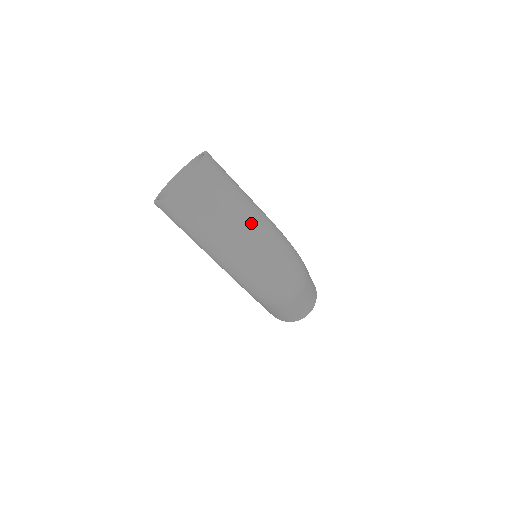
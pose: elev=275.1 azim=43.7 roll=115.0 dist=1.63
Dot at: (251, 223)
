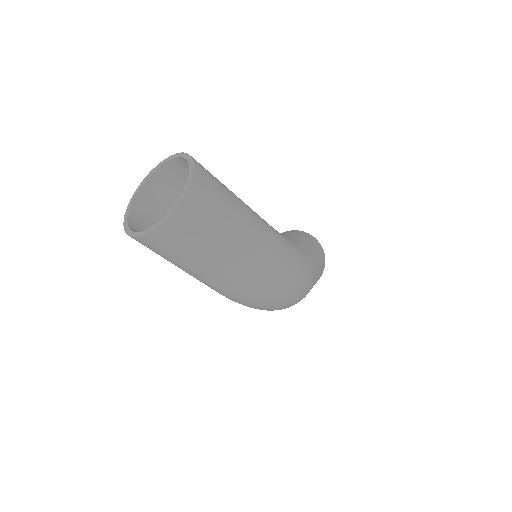
Dot at: (249, 259)
